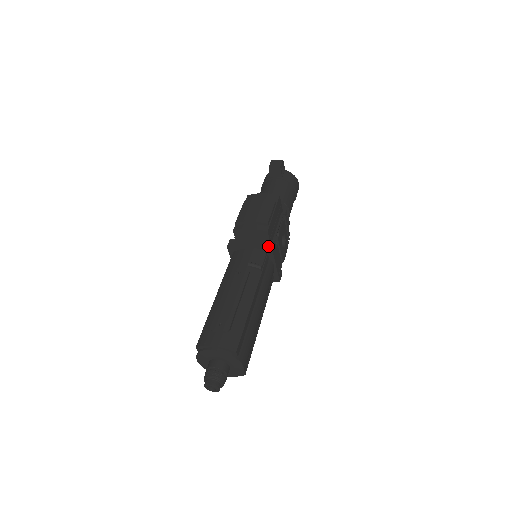
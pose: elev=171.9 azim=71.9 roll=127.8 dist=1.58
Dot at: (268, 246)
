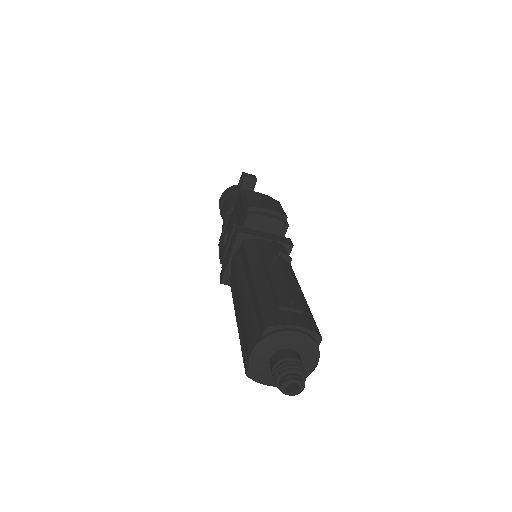
Dot at: (288, 242)
